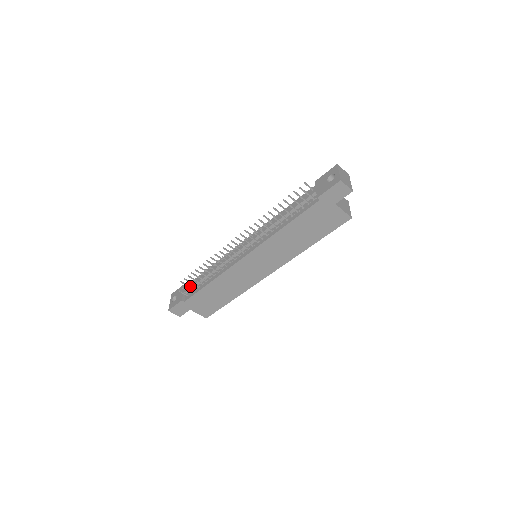
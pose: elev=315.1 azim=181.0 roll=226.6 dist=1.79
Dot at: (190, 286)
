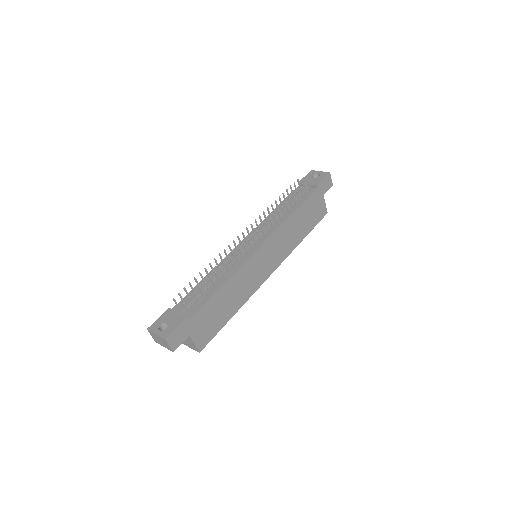
Dot at: (196, 295)
